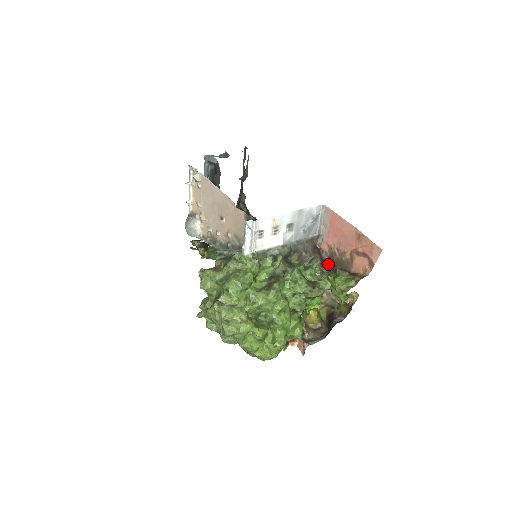
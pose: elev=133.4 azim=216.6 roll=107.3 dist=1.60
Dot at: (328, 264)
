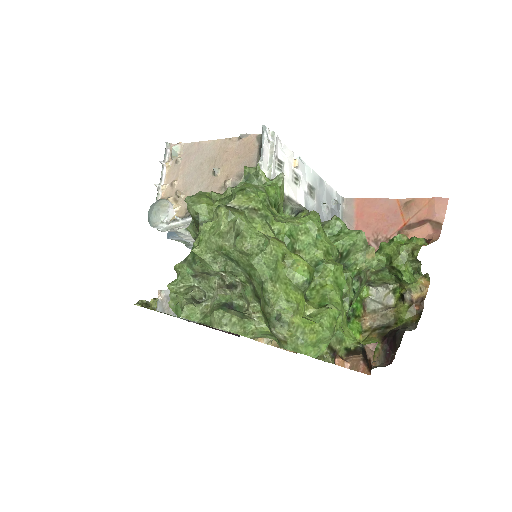
Dot at: occluded
